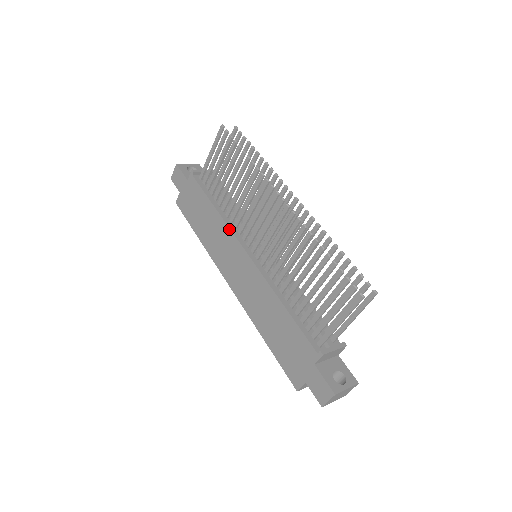
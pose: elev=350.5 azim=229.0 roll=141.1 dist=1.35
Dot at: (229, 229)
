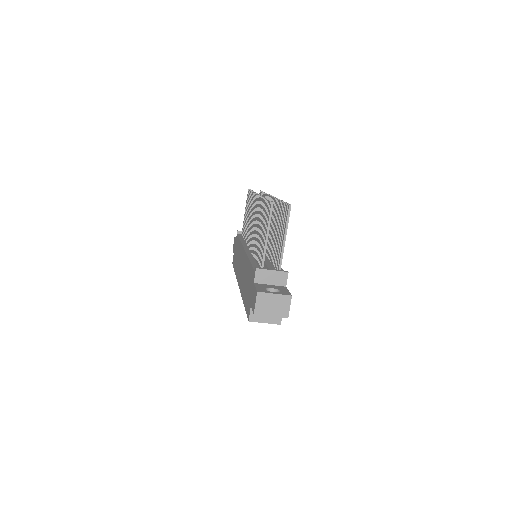
Dot at: (241, 244)
